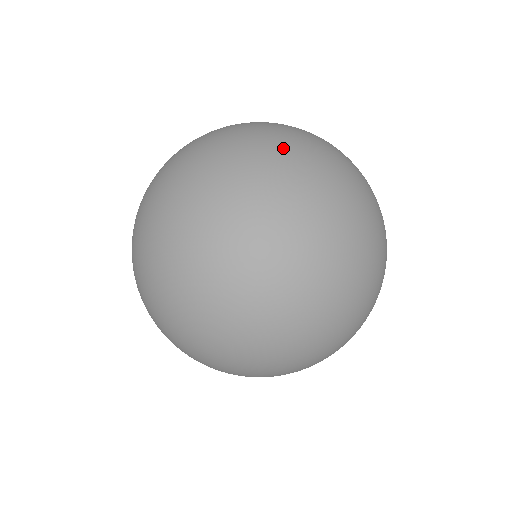
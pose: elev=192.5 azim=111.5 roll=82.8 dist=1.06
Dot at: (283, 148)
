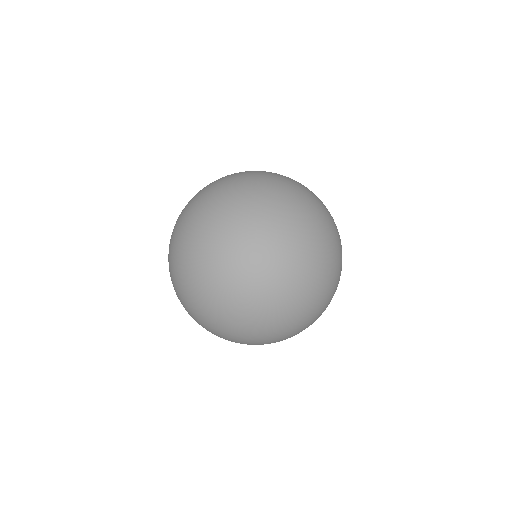
Dot at: (229, 282)
